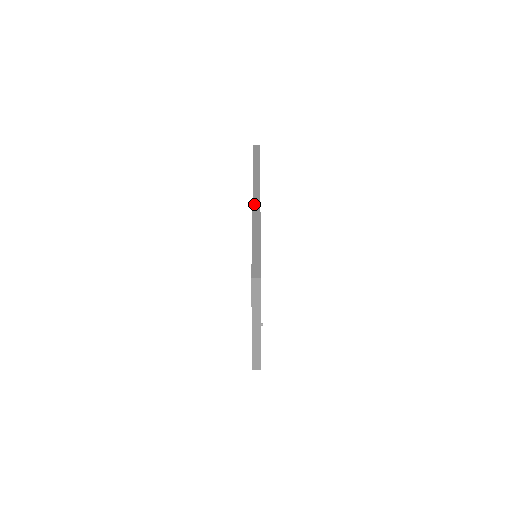
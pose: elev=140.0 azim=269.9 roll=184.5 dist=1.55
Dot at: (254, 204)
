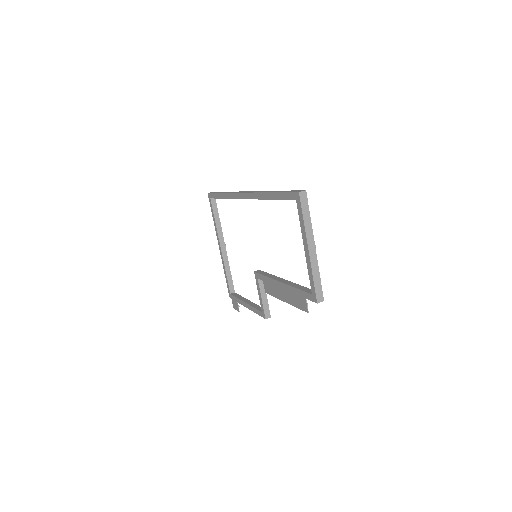
Dot at: (250, 192)
